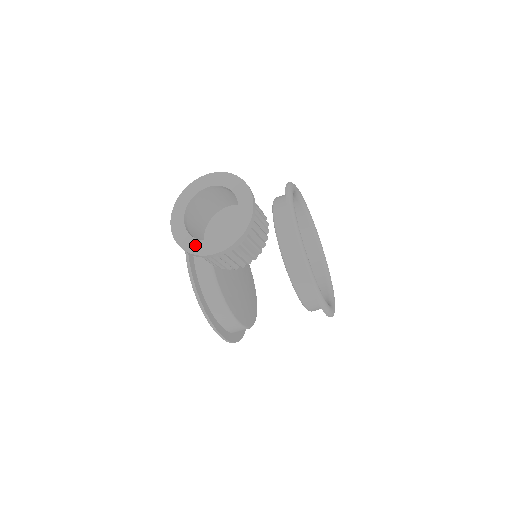
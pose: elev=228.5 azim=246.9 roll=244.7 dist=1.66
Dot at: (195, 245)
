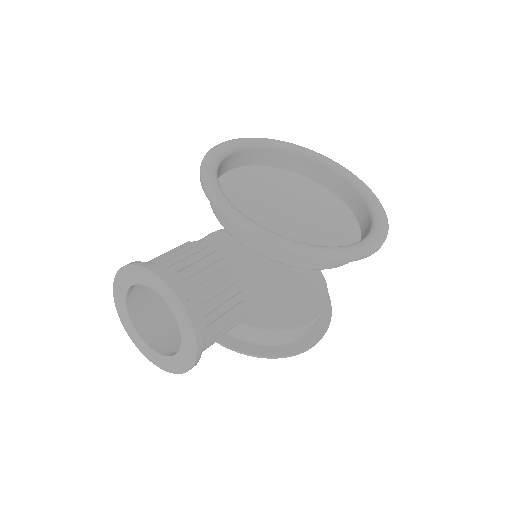
Dot at: (174, 363)
